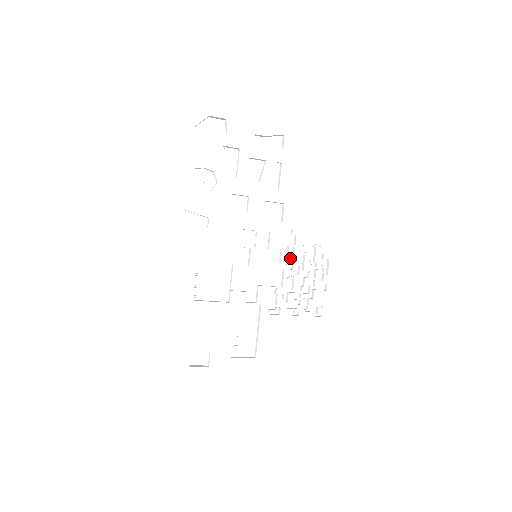
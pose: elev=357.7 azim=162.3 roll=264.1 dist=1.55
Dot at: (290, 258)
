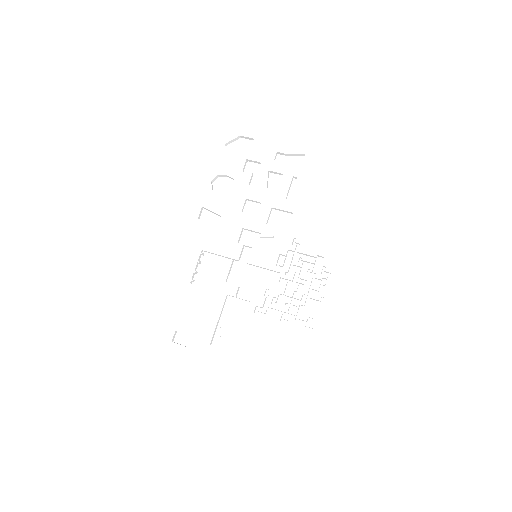
Dot at: (291, 265)
